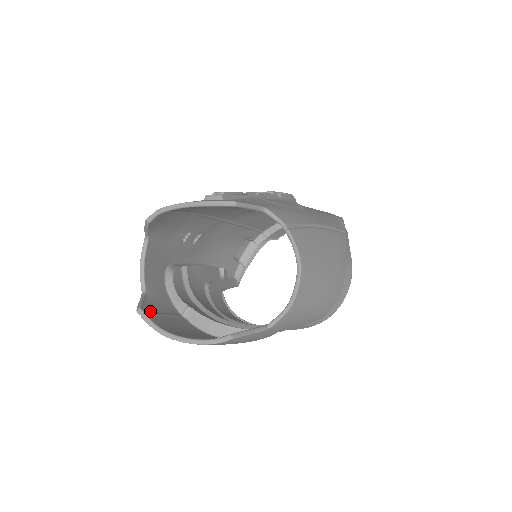
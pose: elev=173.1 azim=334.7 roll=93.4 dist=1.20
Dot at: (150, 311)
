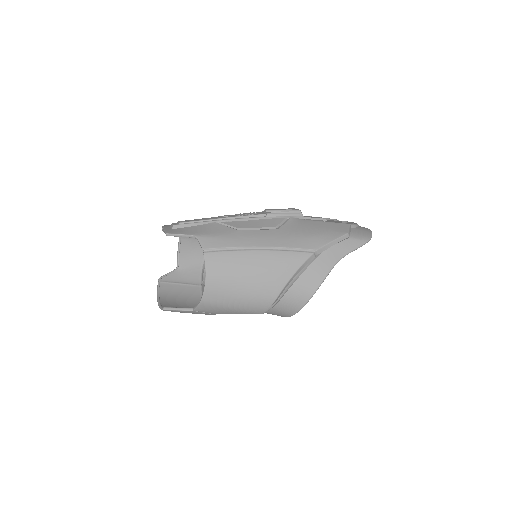
Dot at: (170, 280)
